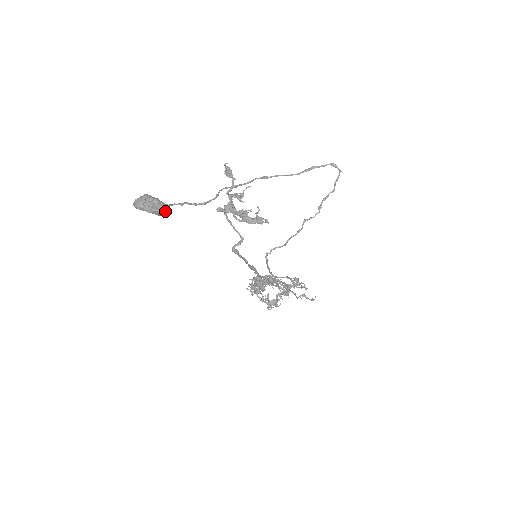
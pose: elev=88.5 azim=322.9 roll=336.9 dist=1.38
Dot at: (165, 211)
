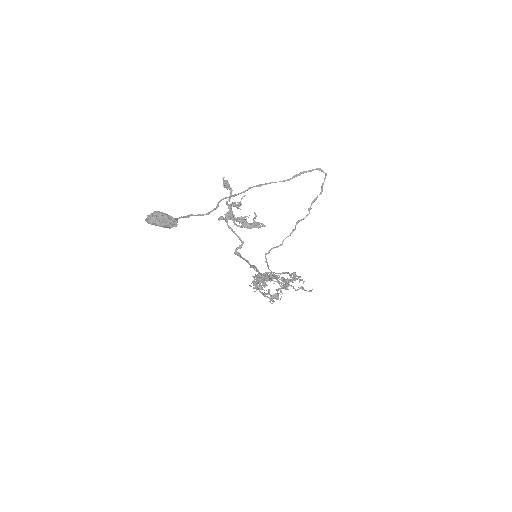
Dot at: (174, 224)
